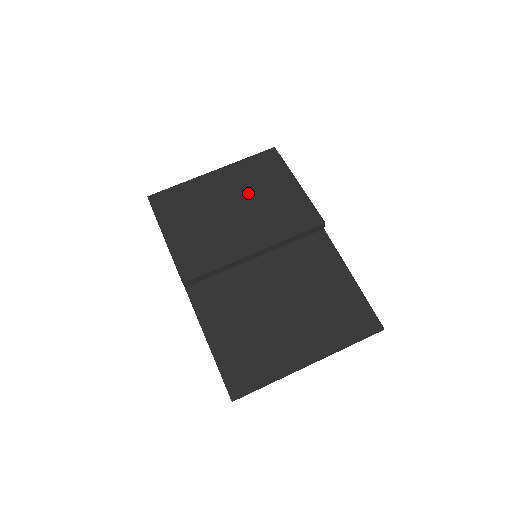
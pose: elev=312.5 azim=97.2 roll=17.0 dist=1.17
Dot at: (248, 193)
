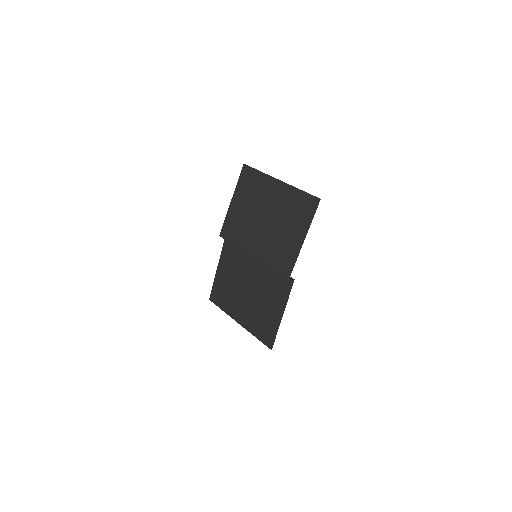
Dot at: (278, 218)
